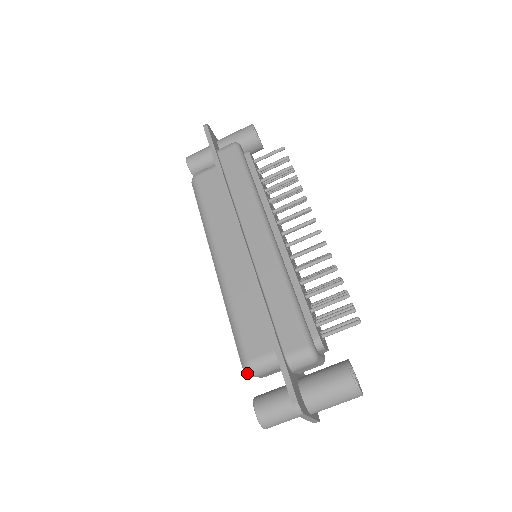
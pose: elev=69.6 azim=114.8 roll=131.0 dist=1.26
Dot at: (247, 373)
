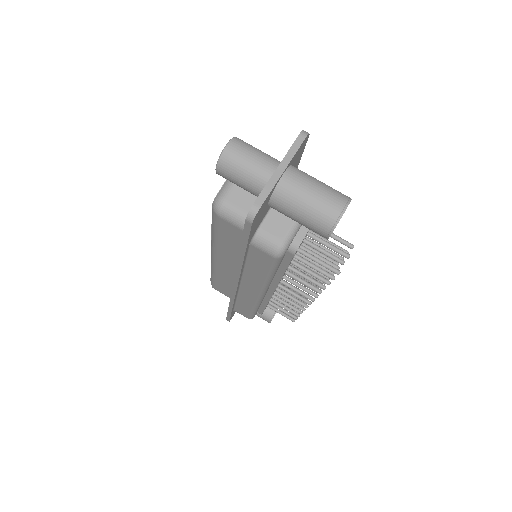
Dot at: occluded
